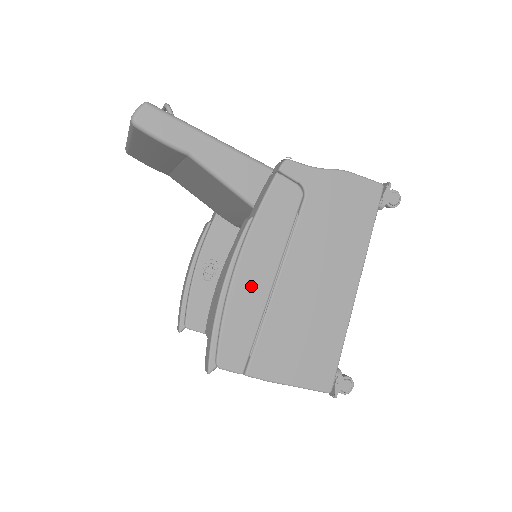
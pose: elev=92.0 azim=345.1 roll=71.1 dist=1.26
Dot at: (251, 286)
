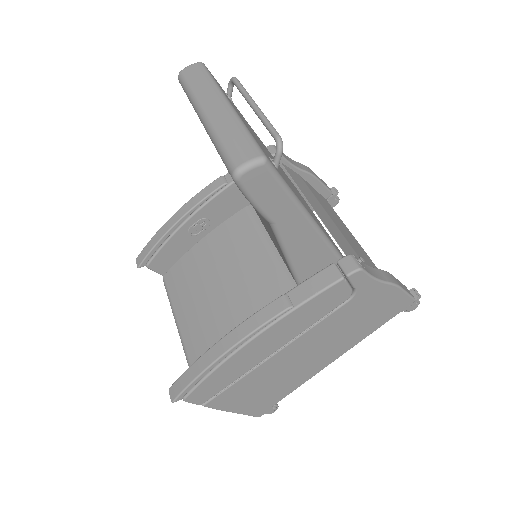
Dot at: (252, 355)
